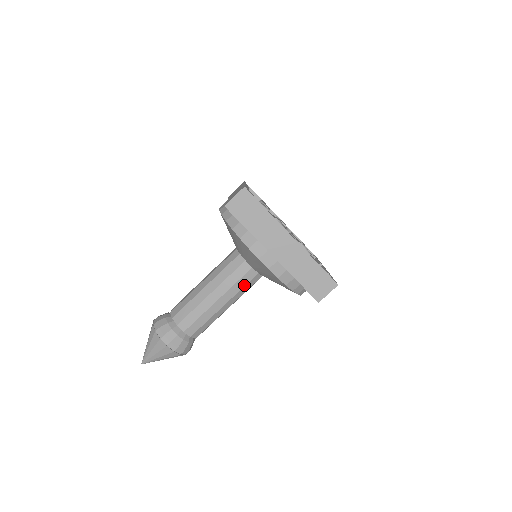
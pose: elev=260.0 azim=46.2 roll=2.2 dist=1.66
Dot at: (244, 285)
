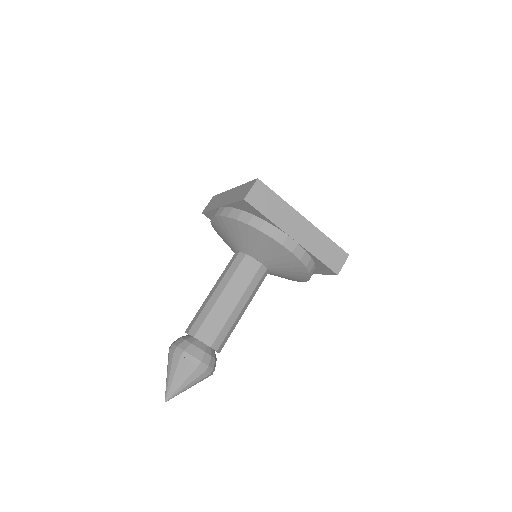
Dot at: (257, 284)
